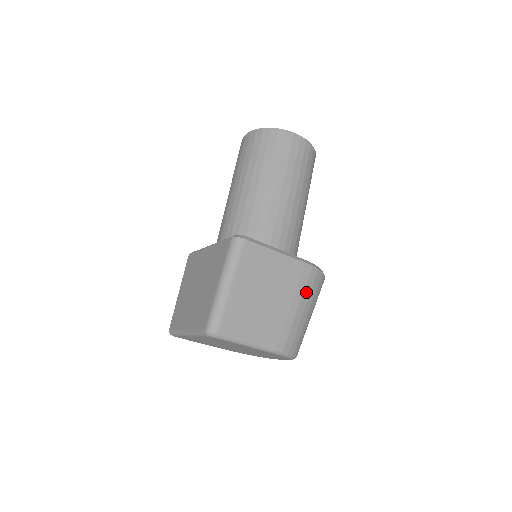
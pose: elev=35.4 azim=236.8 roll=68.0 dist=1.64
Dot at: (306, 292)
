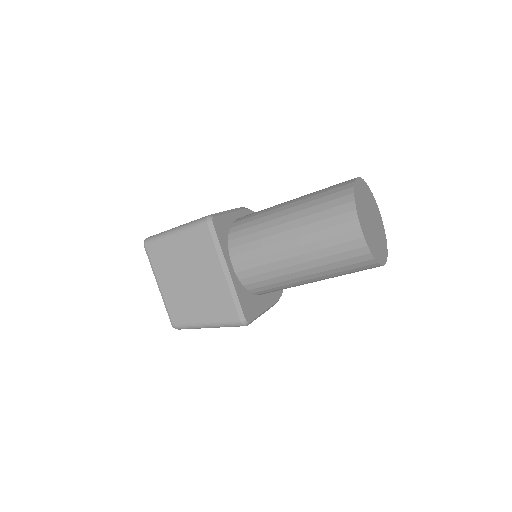
Dot at: occluded
